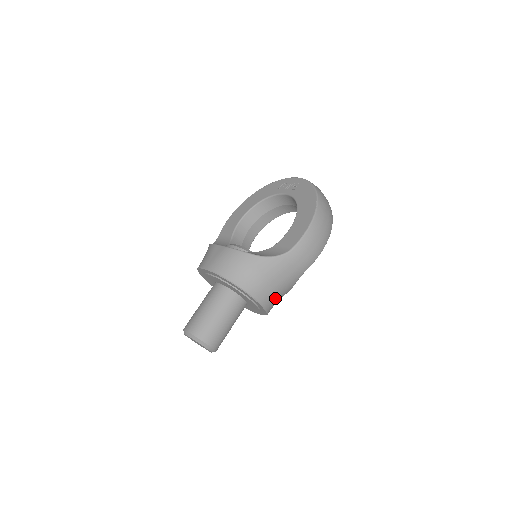
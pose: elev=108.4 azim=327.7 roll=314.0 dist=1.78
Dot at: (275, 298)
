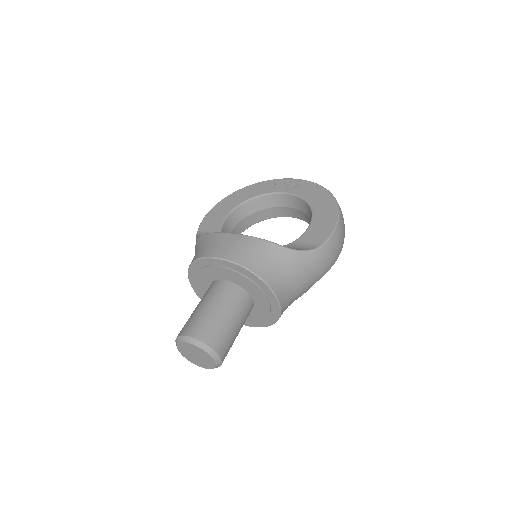
Dot at: (289, 303)
